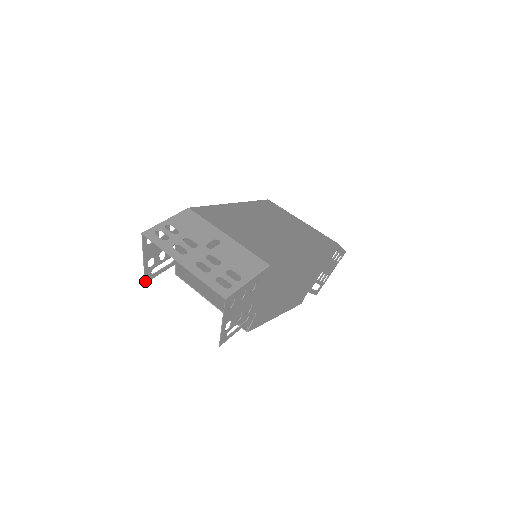
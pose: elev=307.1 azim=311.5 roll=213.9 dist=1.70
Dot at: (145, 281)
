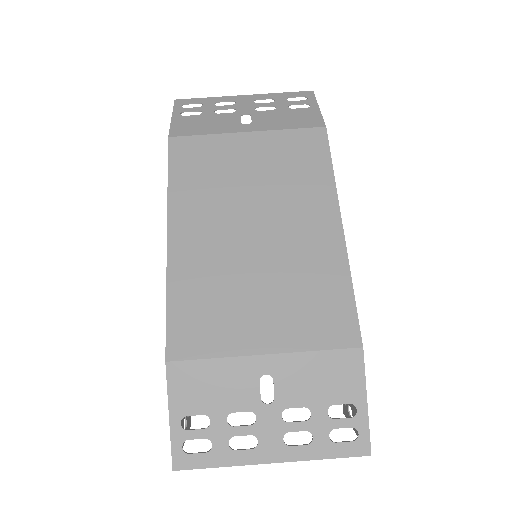
Dot at: (190, 426)
